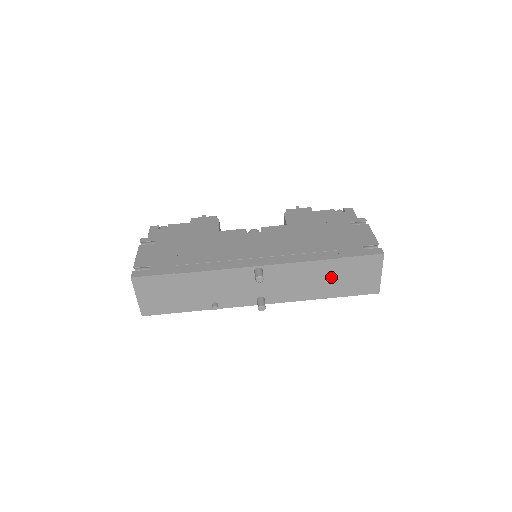
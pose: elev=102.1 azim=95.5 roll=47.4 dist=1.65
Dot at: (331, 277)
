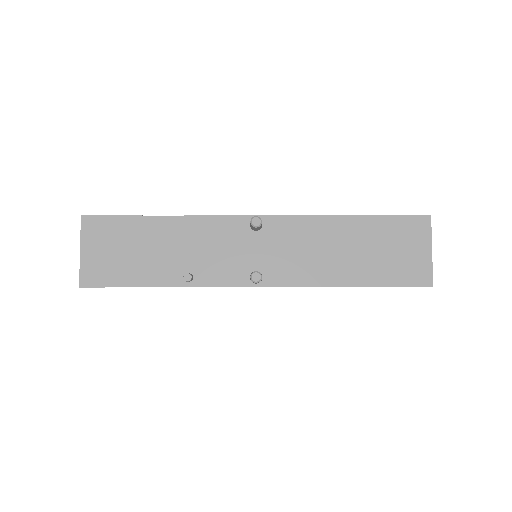
Dot at: (359, 247)
